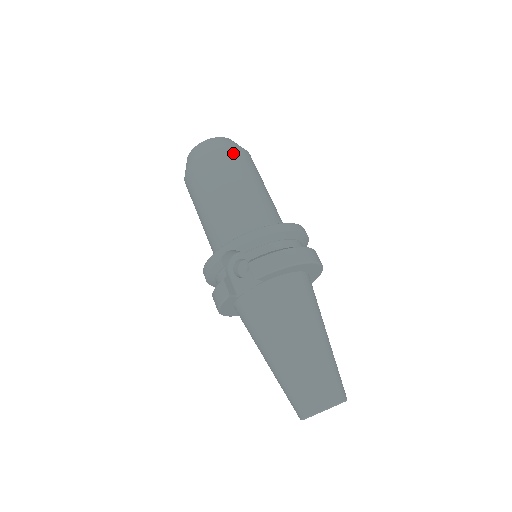
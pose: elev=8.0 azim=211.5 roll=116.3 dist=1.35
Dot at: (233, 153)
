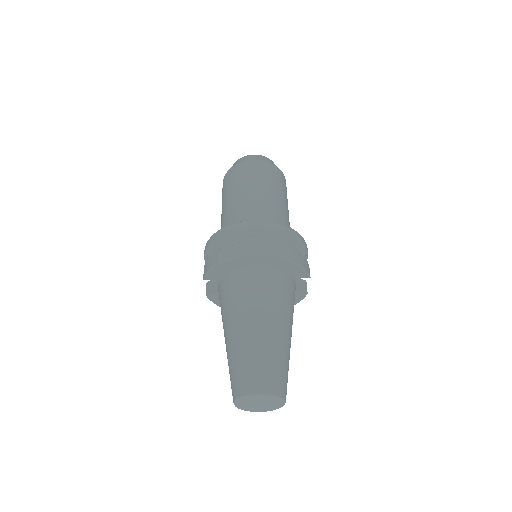
Dot at: (237, 169)
